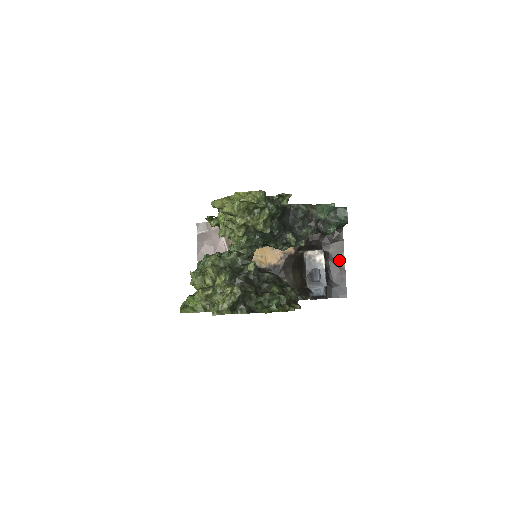
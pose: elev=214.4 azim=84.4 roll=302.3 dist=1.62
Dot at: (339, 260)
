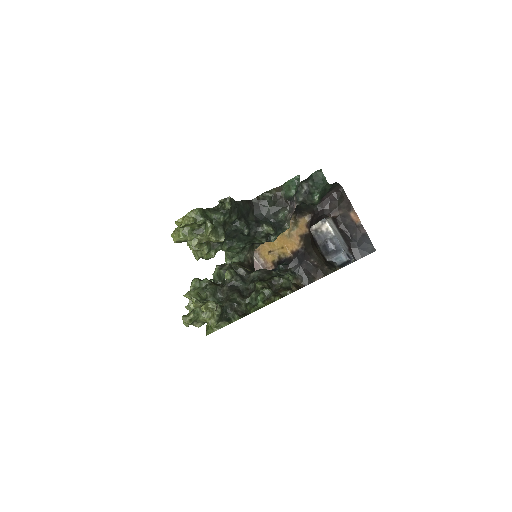
Dot at: (352, 218)
